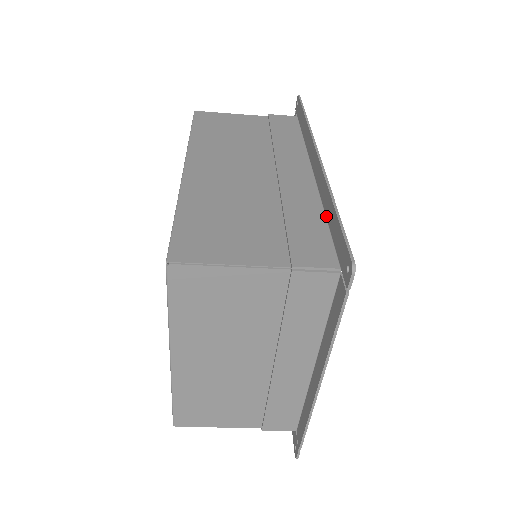
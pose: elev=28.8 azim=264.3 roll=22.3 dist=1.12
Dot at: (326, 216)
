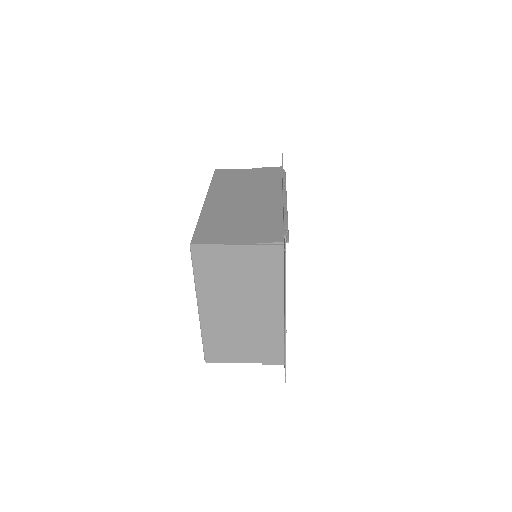
Dot at: (283, 219)
